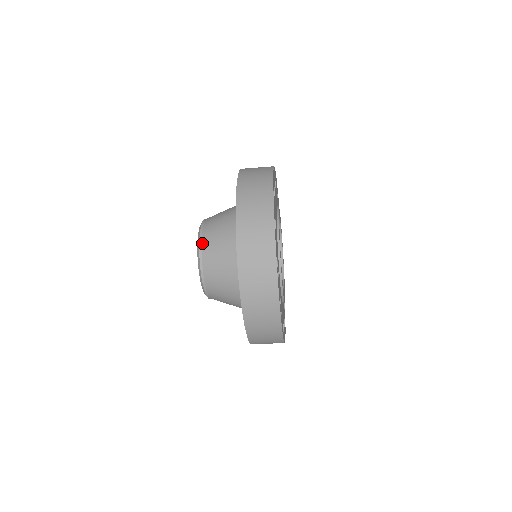
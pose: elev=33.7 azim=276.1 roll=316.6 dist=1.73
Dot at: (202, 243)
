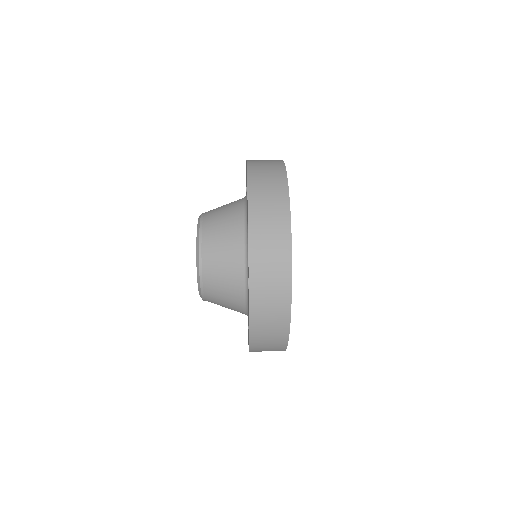
Dot at: (204, 291)
